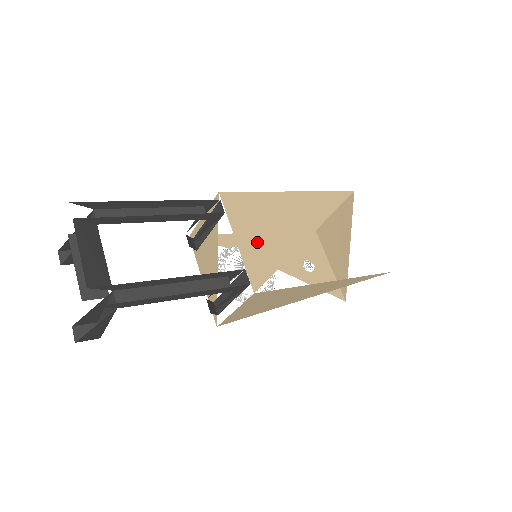
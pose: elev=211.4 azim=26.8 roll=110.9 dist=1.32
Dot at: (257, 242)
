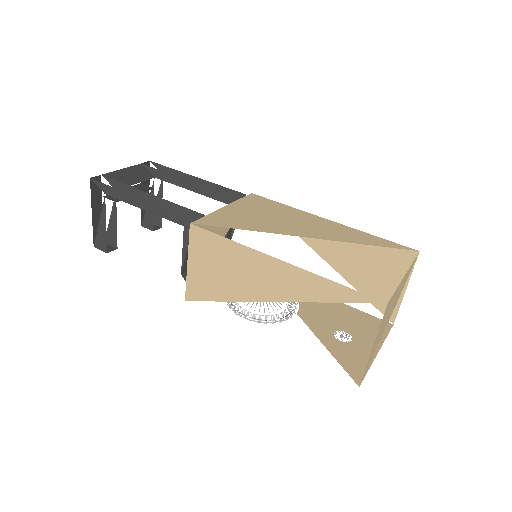
Dot at: (241, 215)
